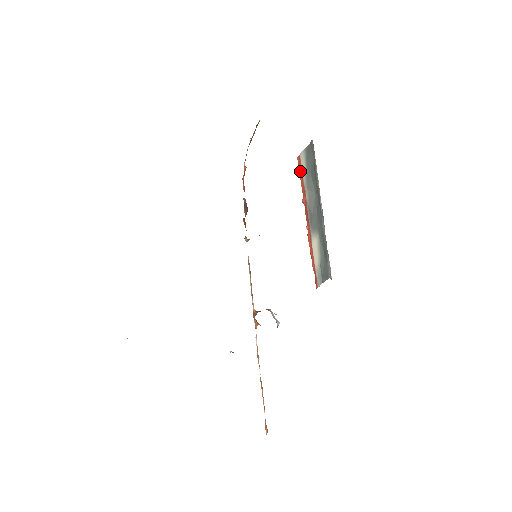
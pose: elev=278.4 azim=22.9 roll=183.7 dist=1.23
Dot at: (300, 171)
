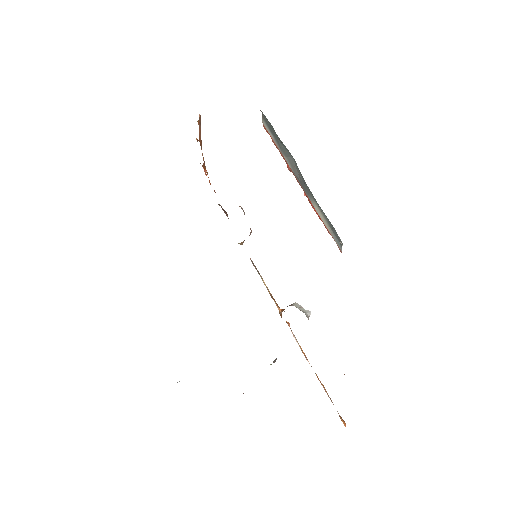
Dot at: (272, 140)
